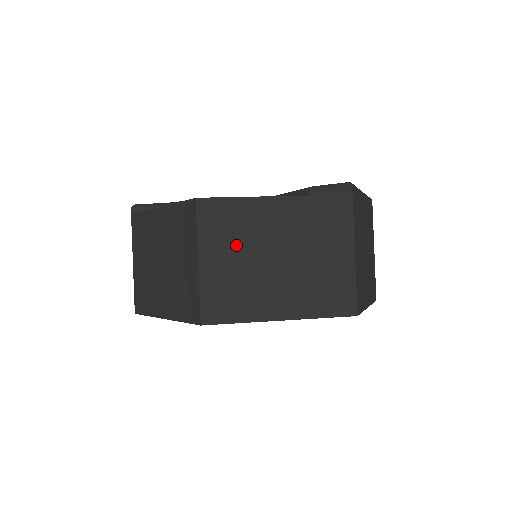
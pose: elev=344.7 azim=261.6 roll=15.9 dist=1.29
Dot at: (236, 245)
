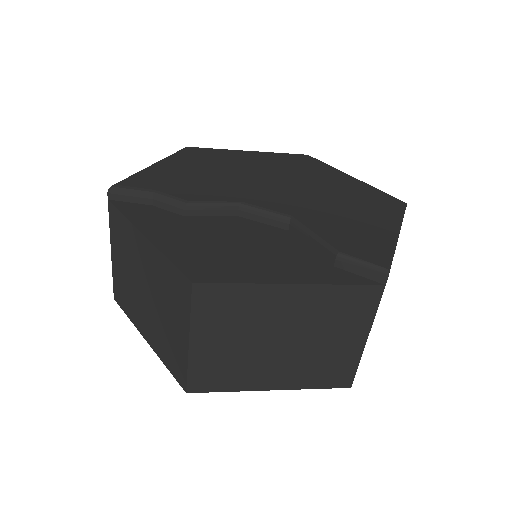
Dot at: (235, 329)
